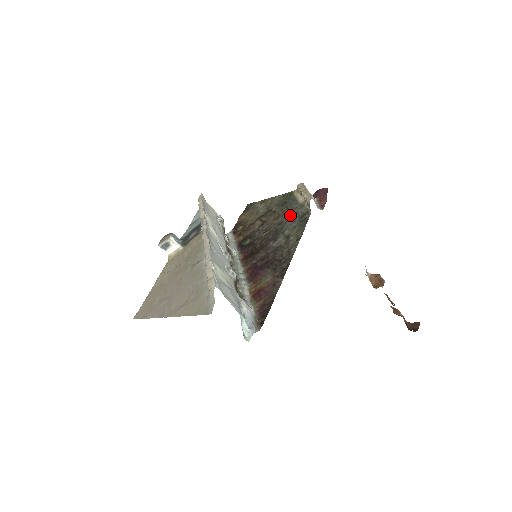
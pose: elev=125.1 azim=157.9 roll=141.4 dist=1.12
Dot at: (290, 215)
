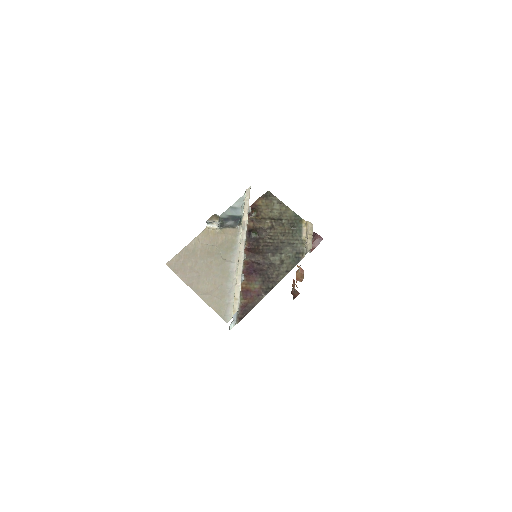
Dot at: (292, 242)
